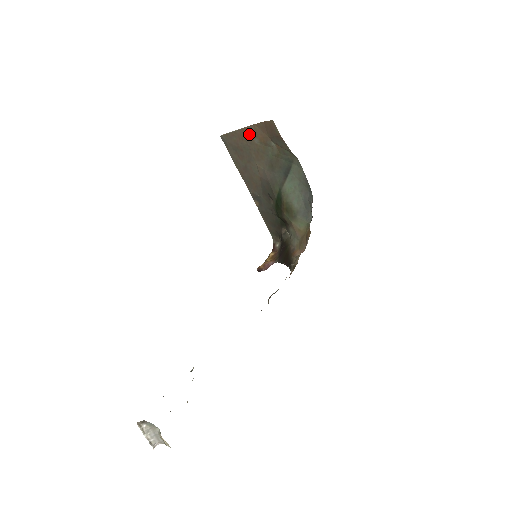
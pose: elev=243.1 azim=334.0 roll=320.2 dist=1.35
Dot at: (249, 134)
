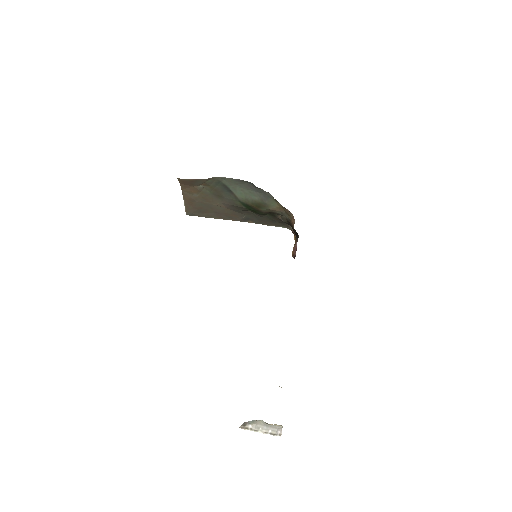
Dot at: (189, 197)
